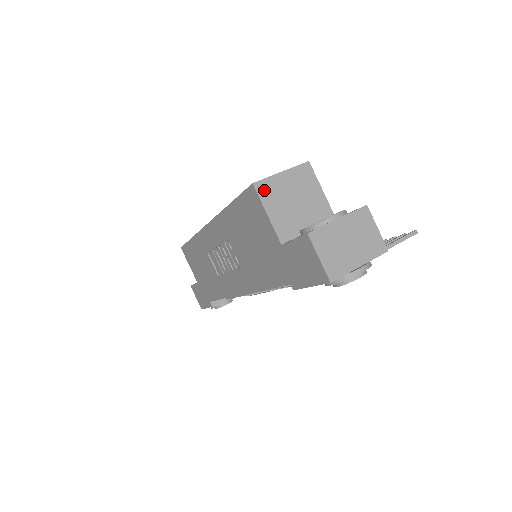
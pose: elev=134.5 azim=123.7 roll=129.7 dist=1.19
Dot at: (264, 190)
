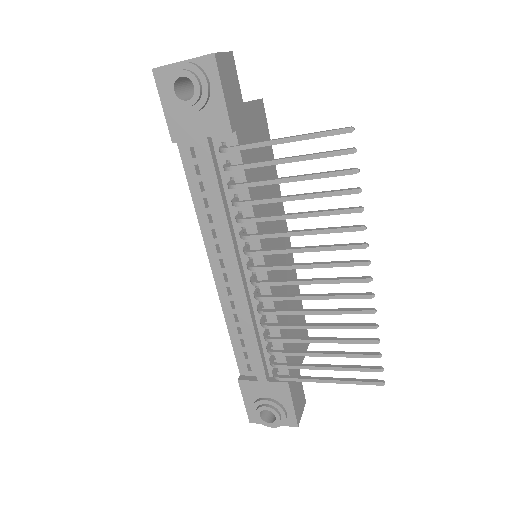
Dot at: occluded
